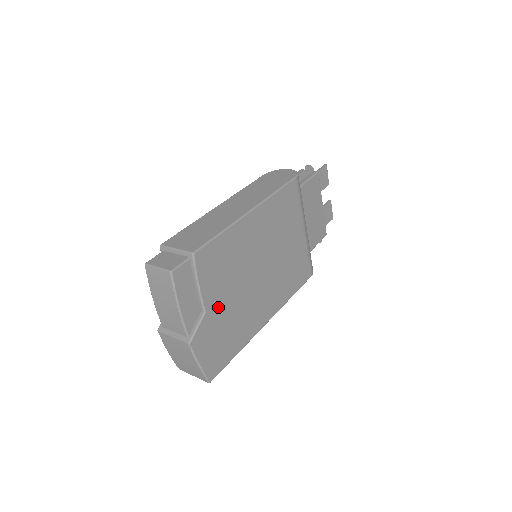
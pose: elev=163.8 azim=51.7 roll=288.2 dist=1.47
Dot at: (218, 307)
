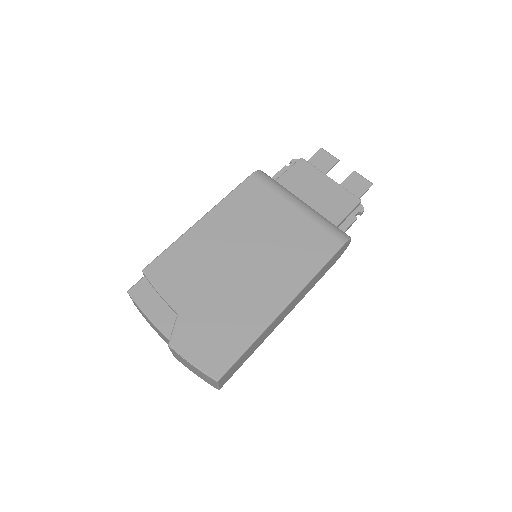
Dot at: (195, 306)
